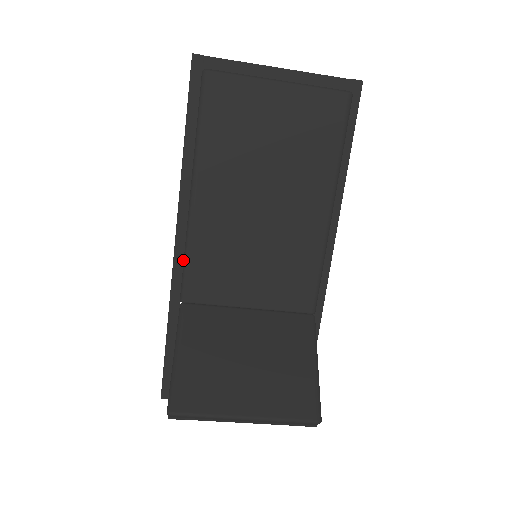
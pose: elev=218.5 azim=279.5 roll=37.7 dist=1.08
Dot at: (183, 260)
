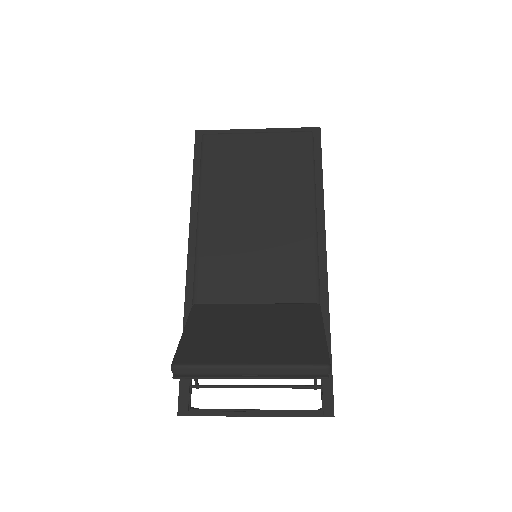
Dot at: occluded
